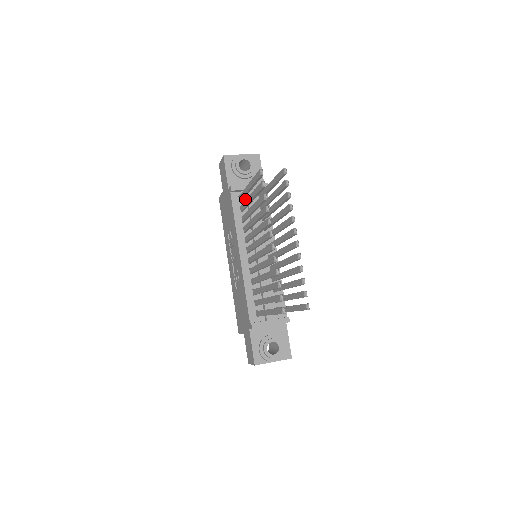
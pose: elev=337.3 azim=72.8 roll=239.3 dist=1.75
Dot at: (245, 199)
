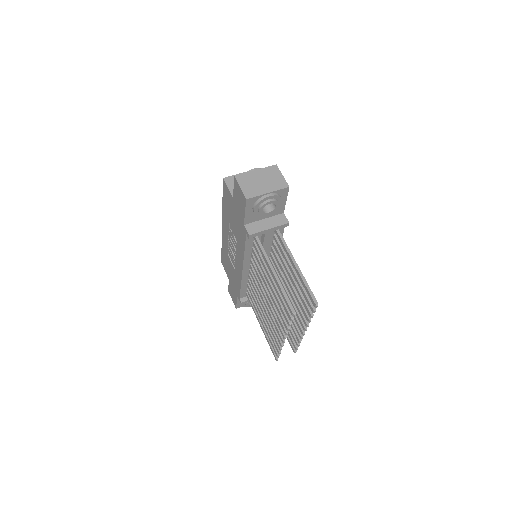
Dot at: occluded
